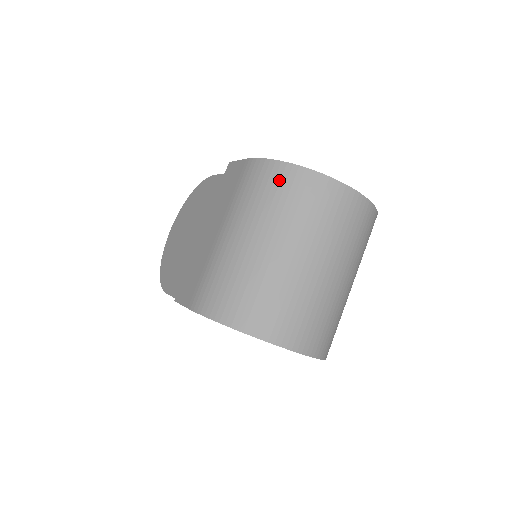
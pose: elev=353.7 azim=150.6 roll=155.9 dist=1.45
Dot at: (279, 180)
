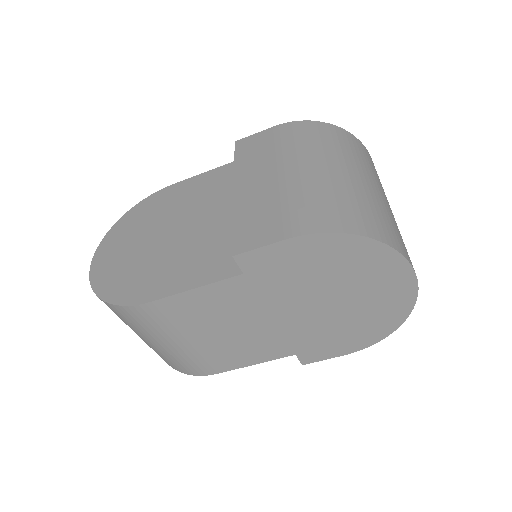
Dot at: (330, 132)
